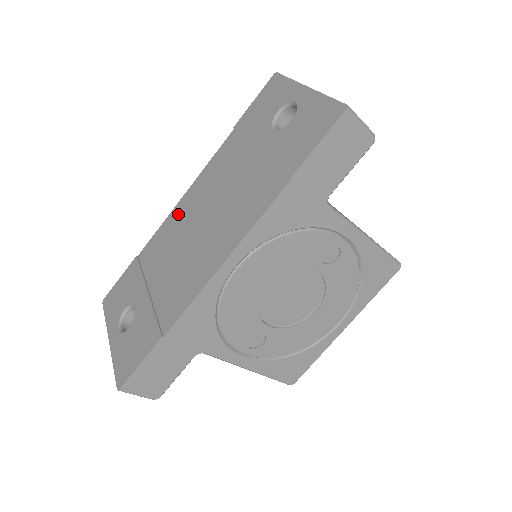
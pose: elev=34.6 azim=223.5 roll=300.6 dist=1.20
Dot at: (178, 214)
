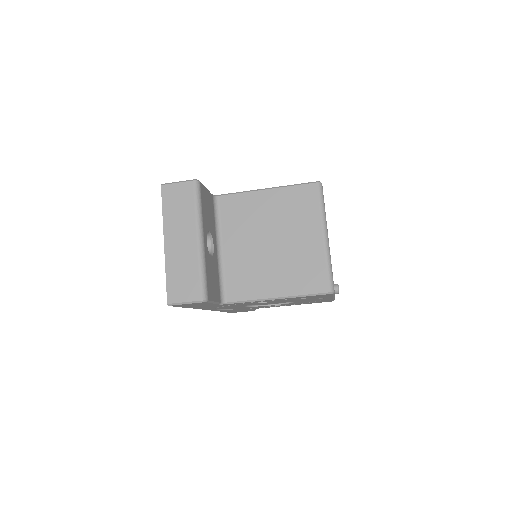
Dot at: occluded
